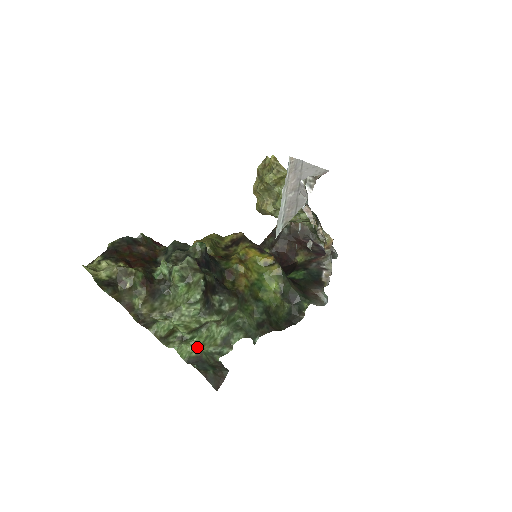
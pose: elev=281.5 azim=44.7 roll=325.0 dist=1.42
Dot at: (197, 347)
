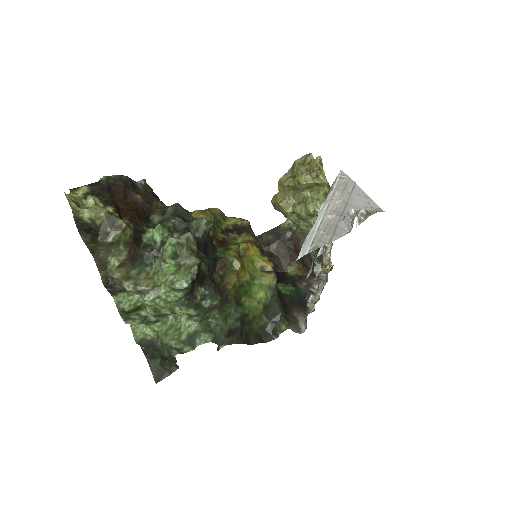
Dot at: (156, 332)
